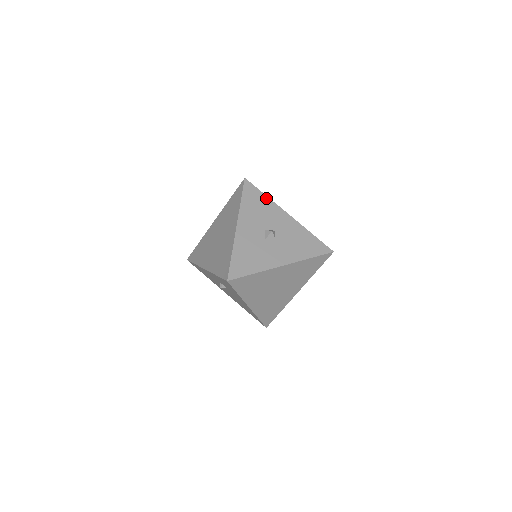
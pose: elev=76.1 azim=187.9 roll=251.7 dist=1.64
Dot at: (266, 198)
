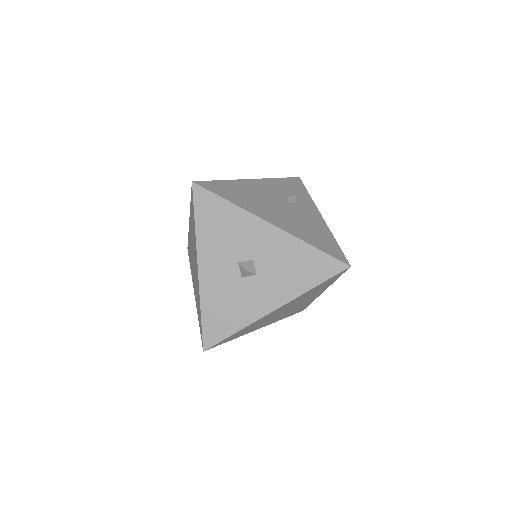
Dot at: (231, 207)
